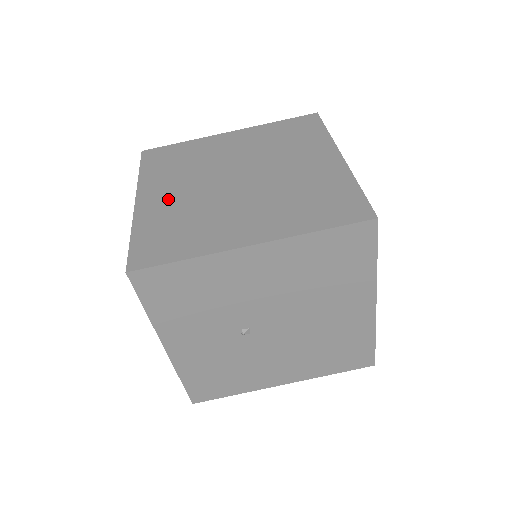
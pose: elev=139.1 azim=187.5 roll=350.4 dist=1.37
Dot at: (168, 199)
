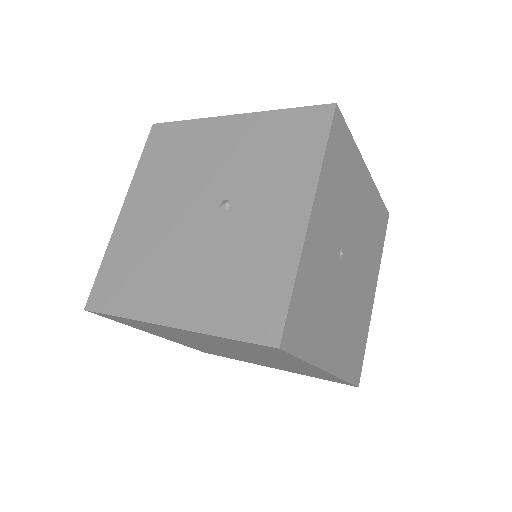
Dot at: occluded
